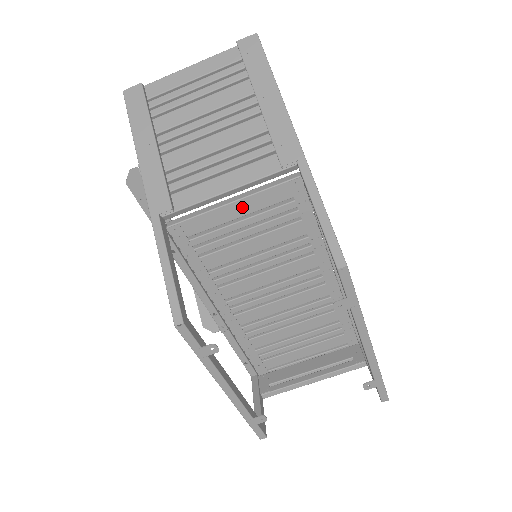
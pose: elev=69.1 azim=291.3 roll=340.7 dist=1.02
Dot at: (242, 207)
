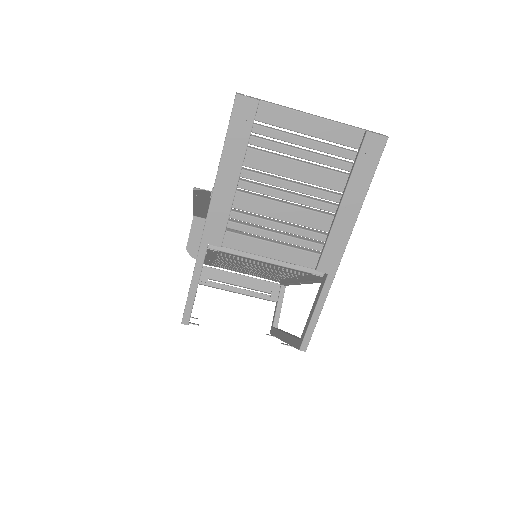
Dot at: (271, 264)
